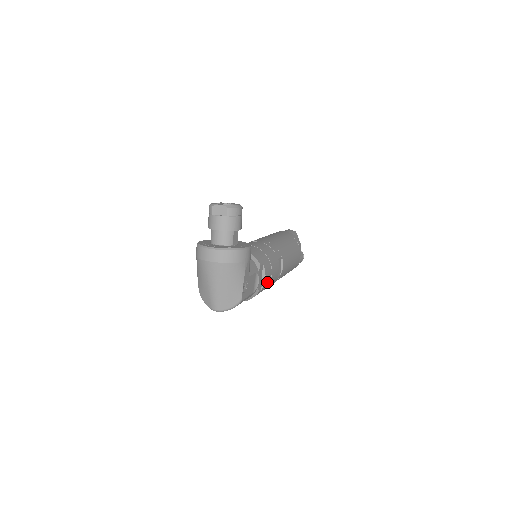
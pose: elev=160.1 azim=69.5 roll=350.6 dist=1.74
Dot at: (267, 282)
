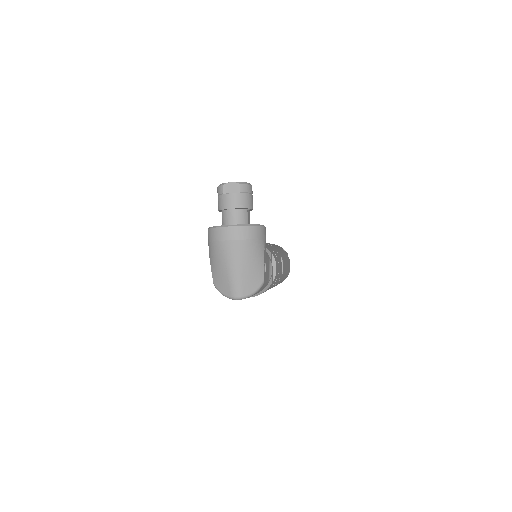
Dot at: occluded
